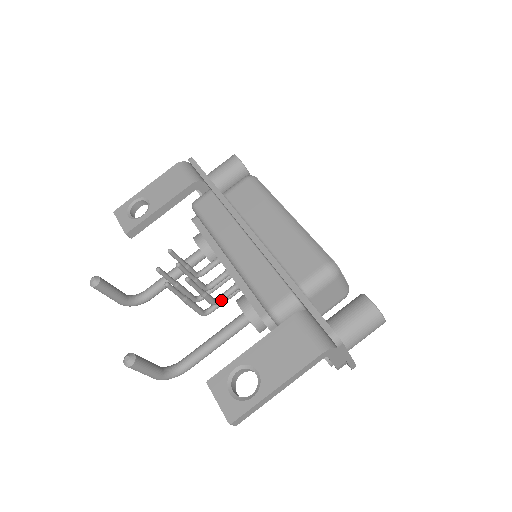
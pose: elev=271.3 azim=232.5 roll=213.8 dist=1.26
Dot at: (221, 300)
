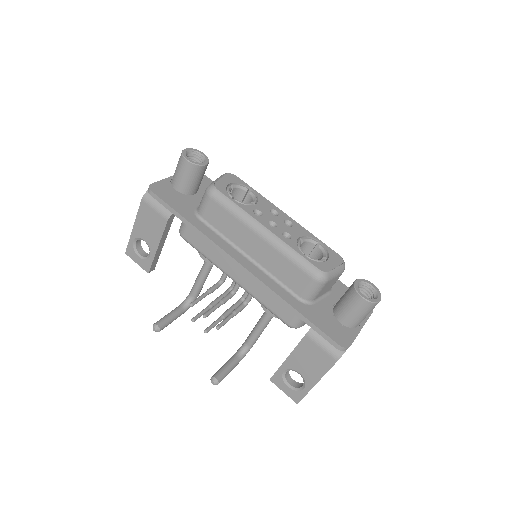
Dot at: (249, 301)
